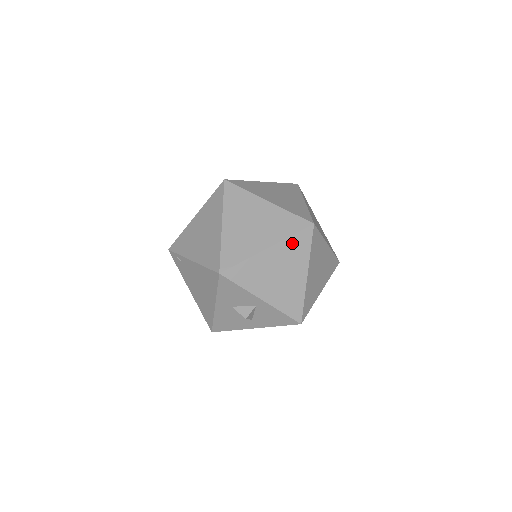
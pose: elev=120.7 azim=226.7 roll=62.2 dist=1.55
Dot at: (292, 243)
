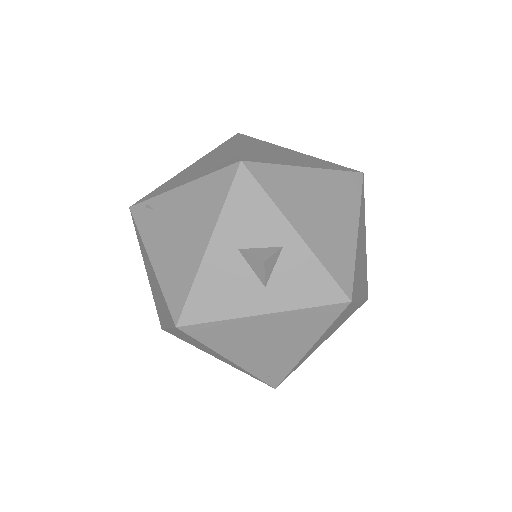
Dot at: (338, 179)
